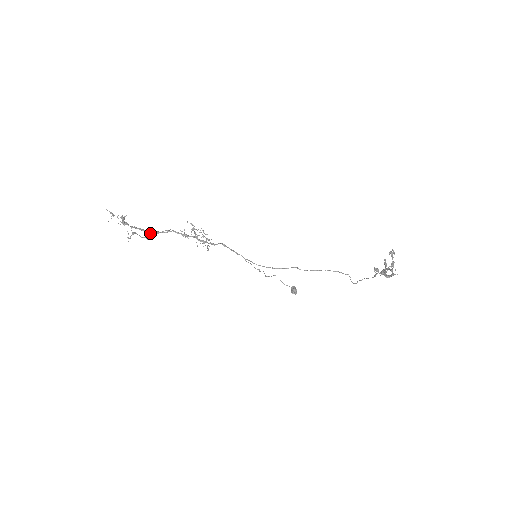
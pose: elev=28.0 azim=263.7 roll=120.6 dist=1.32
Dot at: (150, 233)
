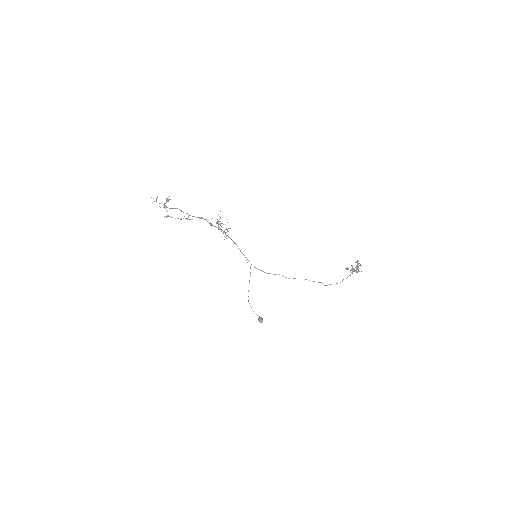
Dot at: (187, 213)
